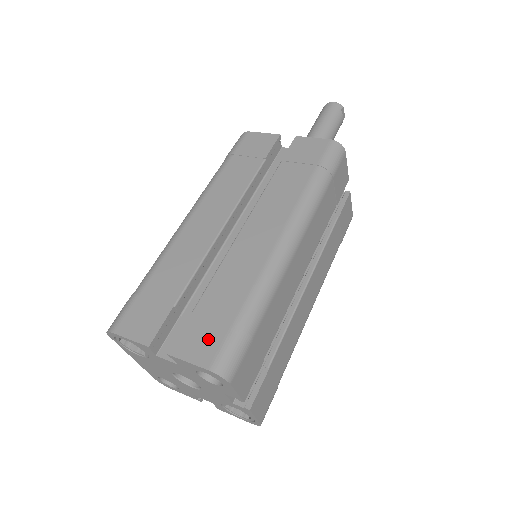
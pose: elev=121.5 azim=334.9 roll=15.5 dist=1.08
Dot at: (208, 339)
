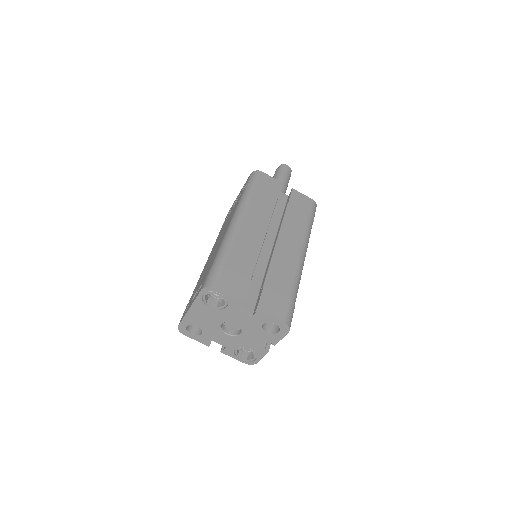
Dot at: (279, 305)
